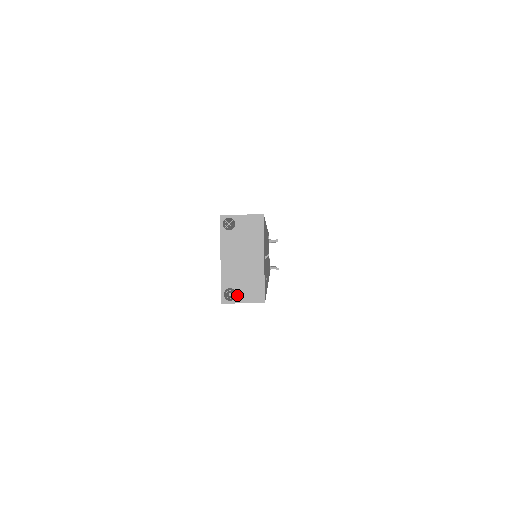
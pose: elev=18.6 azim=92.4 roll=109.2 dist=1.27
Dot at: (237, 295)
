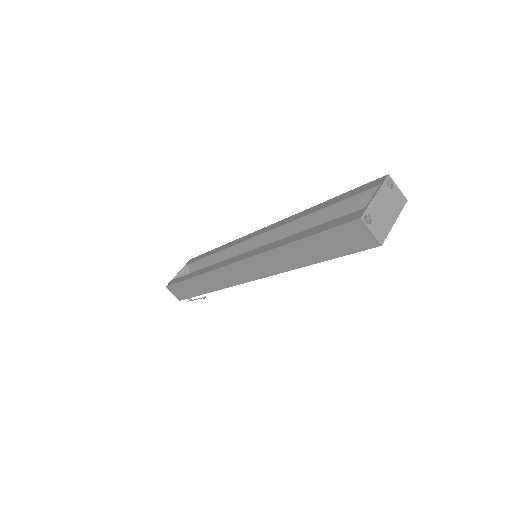
Dot at: (371, 224)
